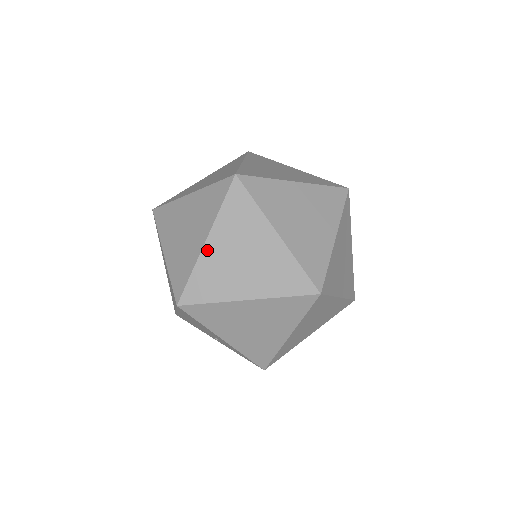
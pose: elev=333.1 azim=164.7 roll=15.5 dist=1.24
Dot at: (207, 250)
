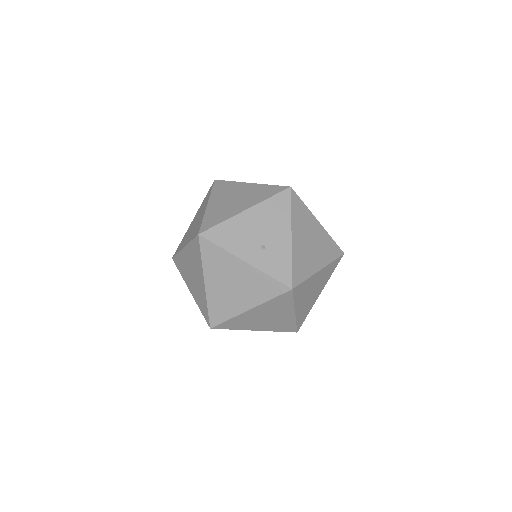
Dot at: occluded
